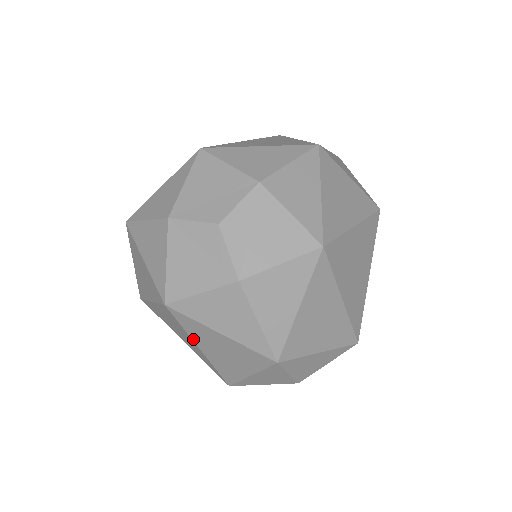
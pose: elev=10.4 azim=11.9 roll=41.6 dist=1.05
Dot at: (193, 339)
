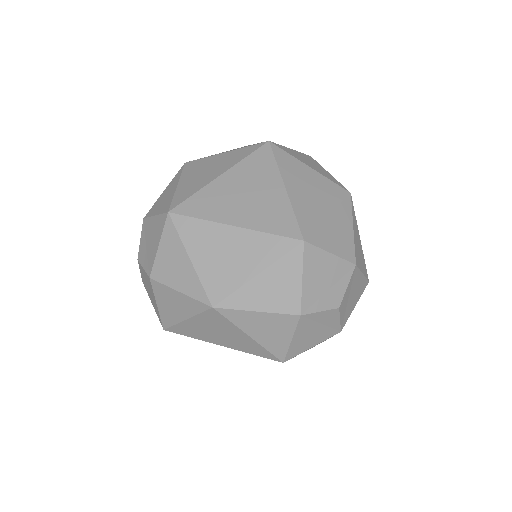
Dot at: (206, 341)
